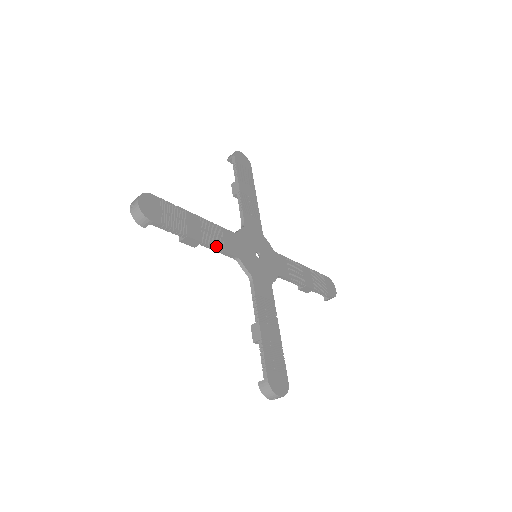
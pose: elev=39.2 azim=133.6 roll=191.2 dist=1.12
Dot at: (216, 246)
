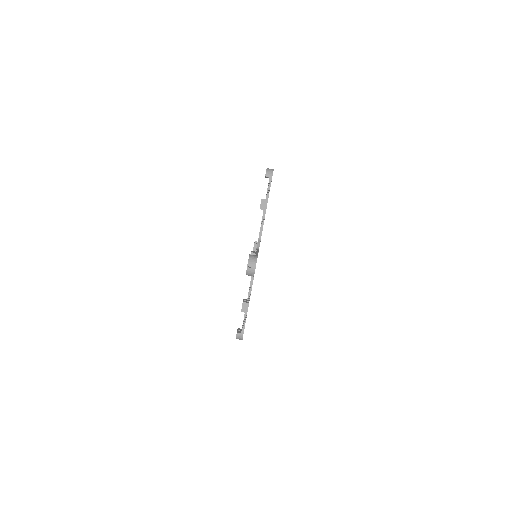
Dot at: occluded
